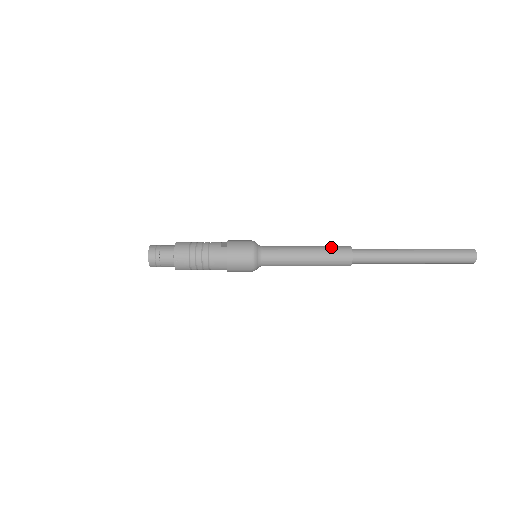
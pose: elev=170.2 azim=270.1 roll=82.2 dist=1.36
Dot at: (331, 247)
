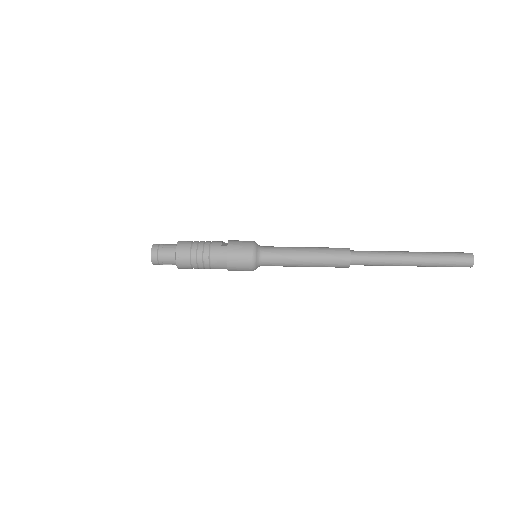
Dot at: (330, 248)
